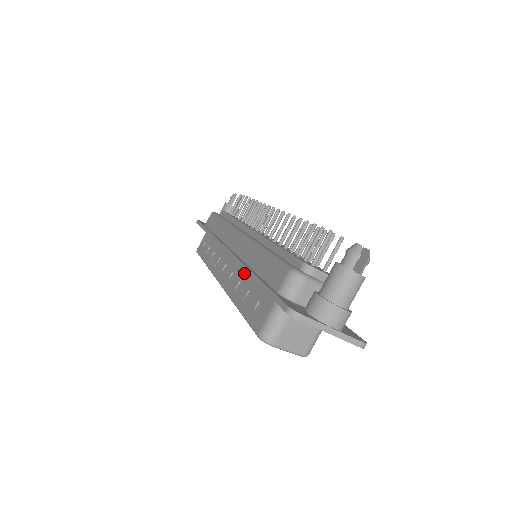
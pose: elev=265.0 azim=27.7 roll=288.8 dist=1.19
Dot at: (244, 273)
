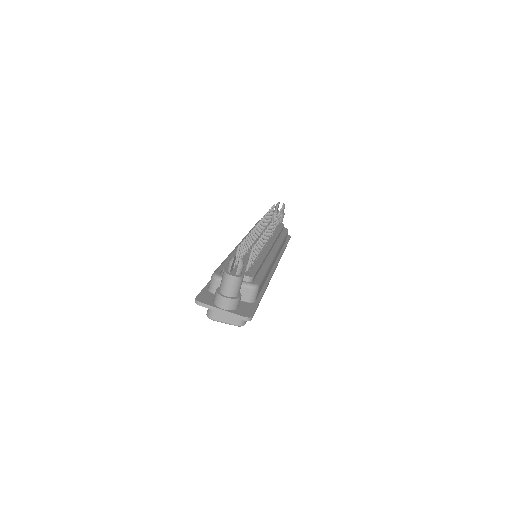
Dot at: occluded
